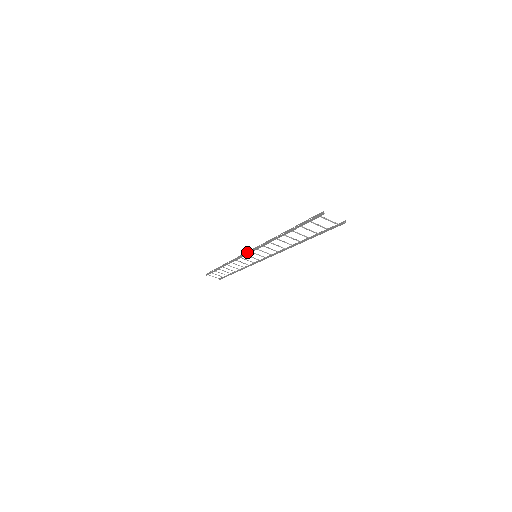
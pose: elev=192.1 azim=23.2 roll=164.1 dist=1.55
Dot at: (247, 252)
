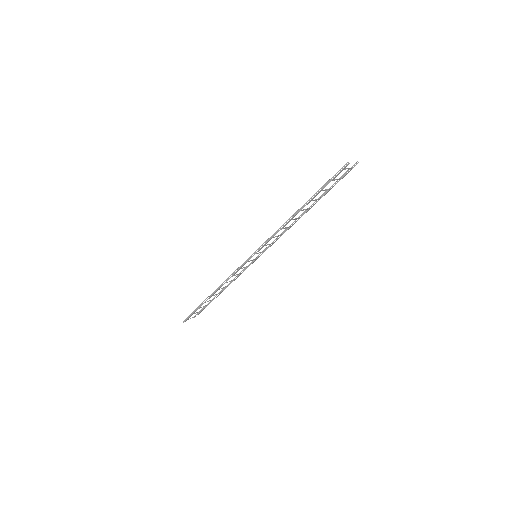
Dot at: (250, 258)
